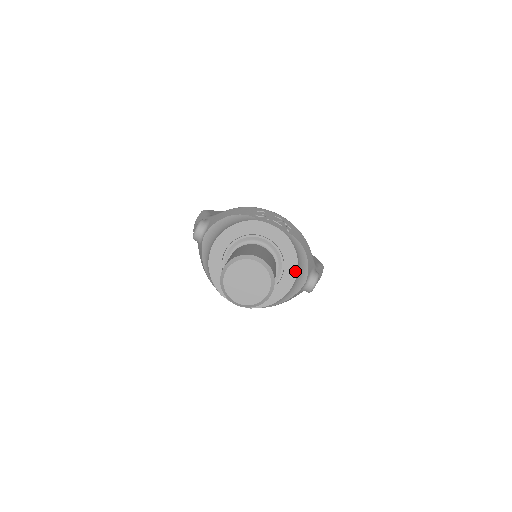
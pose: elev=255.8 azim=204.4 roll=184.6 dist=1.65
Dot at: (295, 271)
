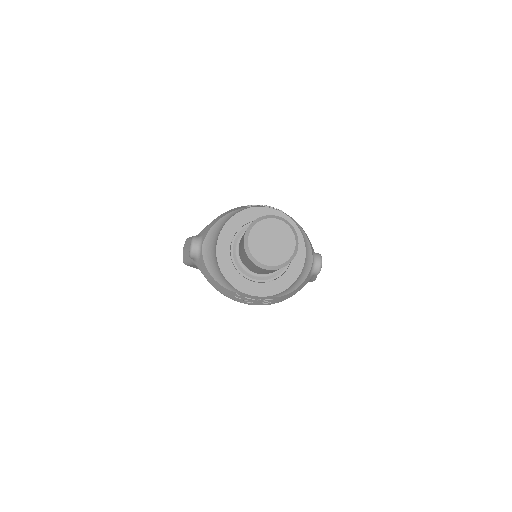
Dot at: (303, 244)
